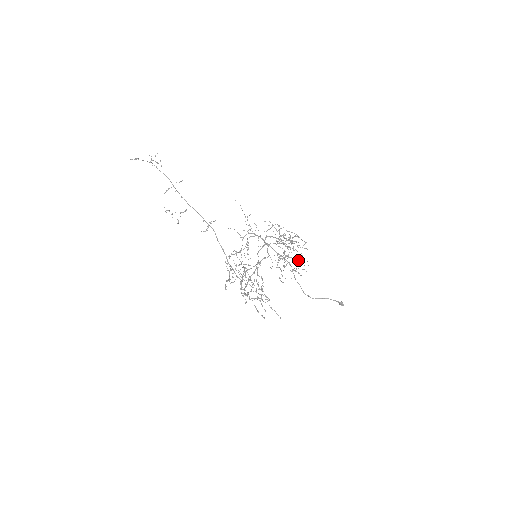
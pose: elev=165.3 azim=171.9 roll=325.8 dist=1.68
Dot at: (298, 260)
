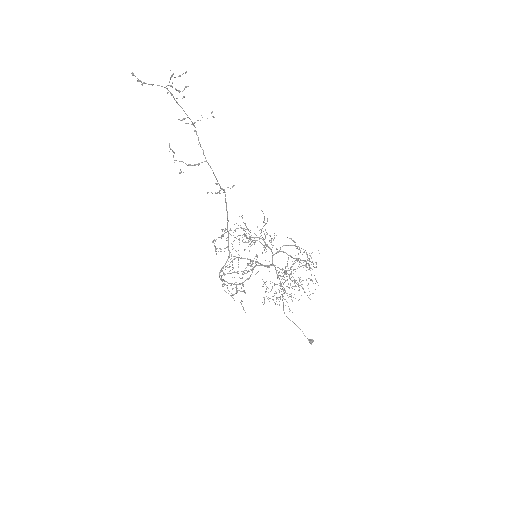
Dot at: occluded
